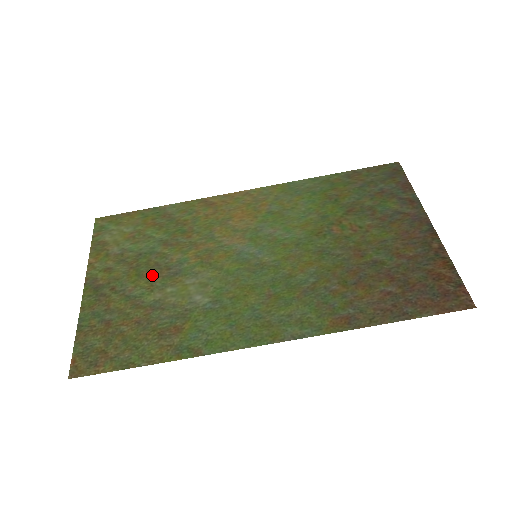
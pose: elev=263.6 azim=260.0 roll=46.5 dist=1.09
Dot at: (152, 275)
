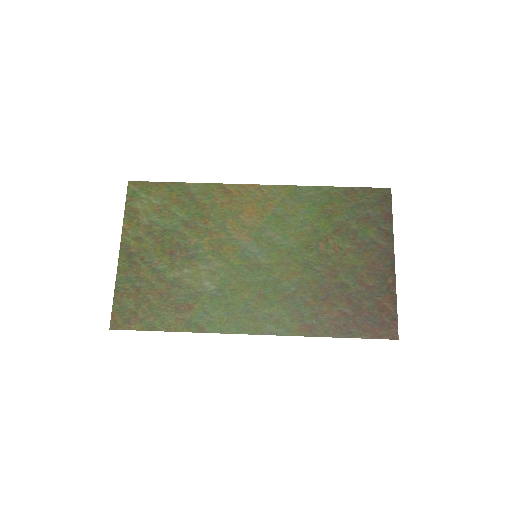
Dot at: (174, 254)
